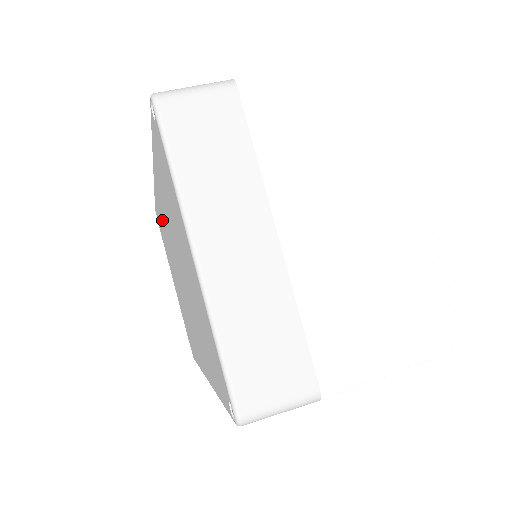
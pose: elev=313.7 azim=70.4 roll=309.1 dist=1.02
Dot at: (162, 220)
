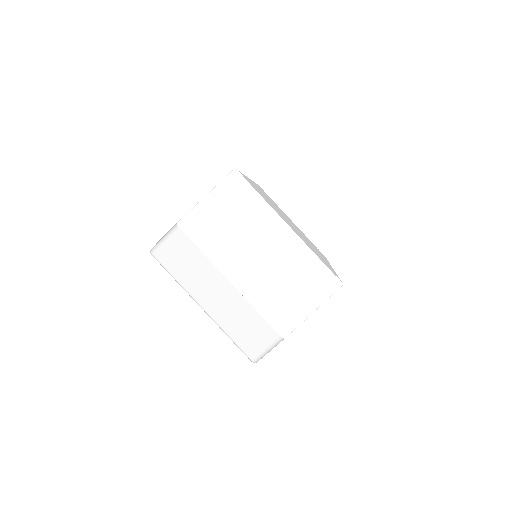
Dot at: occluded
